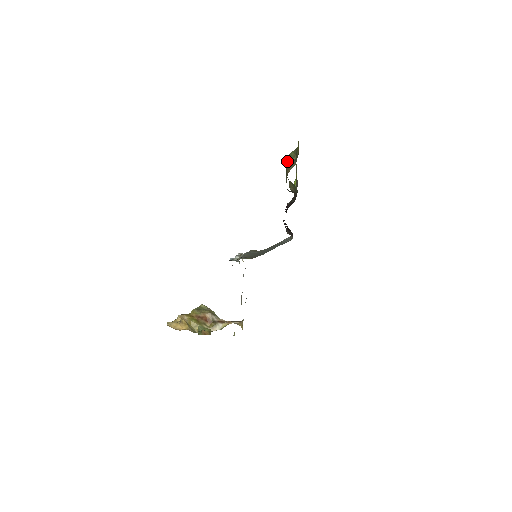
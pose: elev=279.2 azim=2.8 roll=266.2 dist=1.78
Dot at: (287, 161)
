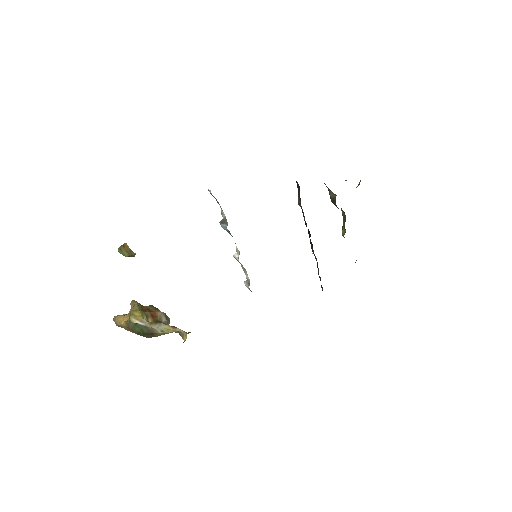
Dot at: occluded
